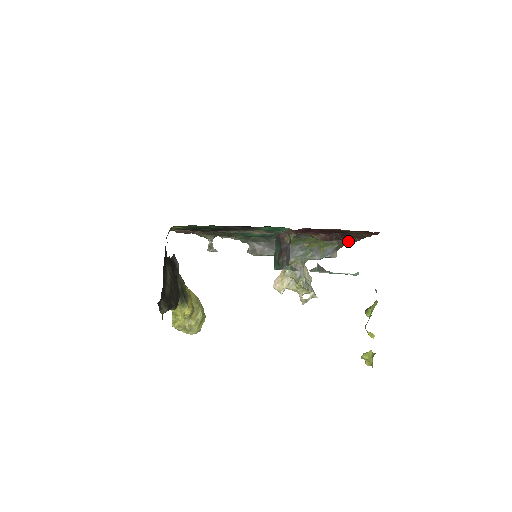
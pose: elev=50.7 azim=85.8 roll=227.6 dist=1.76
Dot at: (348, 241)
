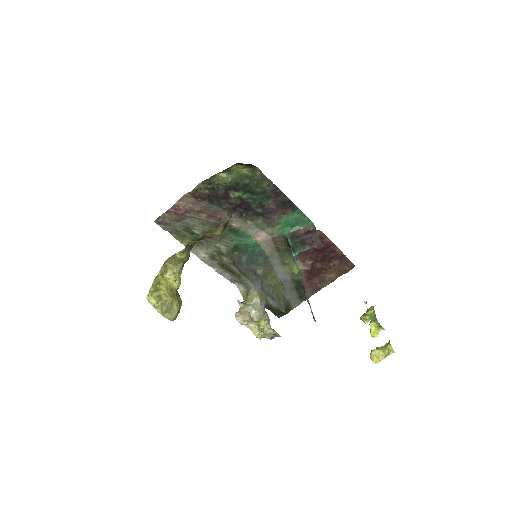
Dot at: (294, 301)
